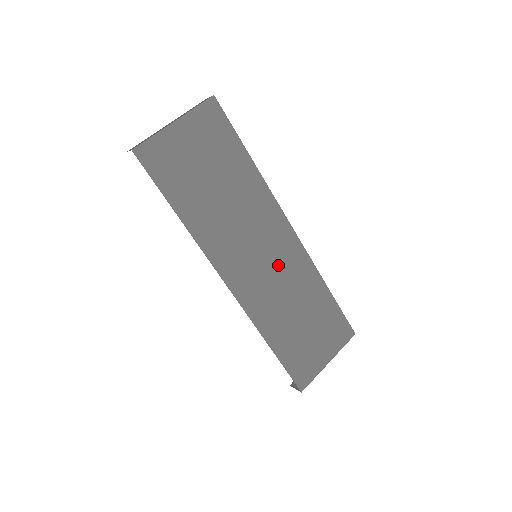
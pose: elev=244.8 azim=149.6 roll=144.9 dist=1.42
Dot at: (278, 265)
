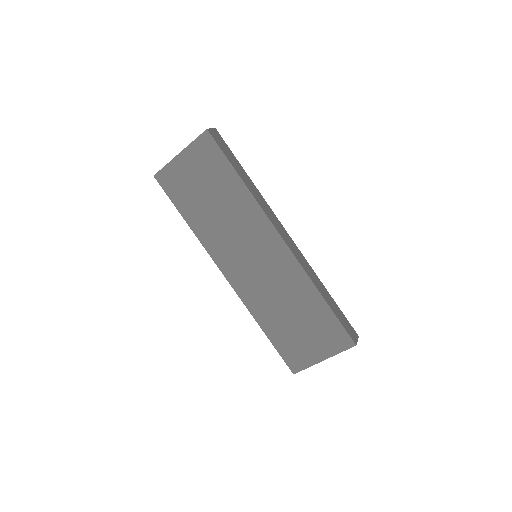
Dot at: (269, 268)
